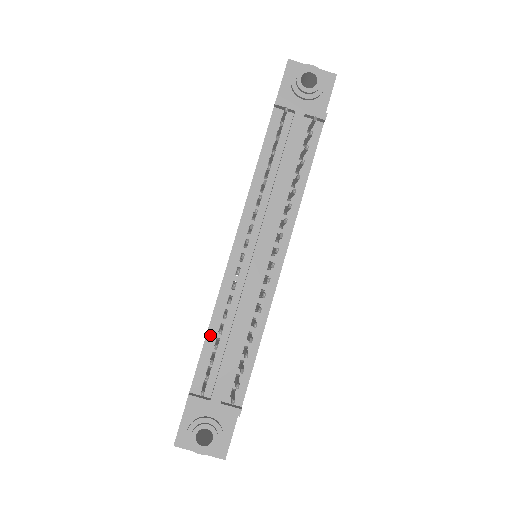
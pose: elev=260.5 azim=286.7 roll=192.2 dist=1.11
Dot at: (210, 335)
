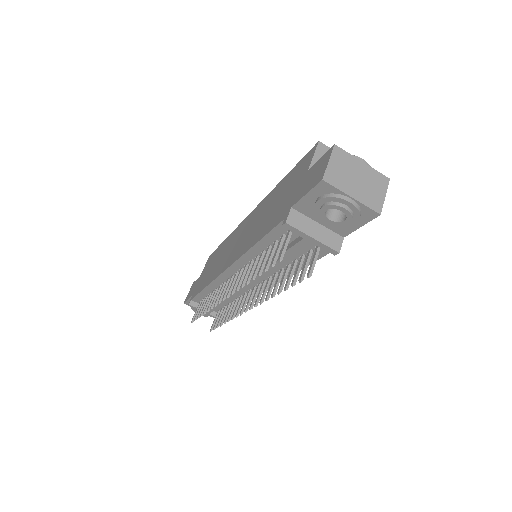
Dot at: (205, 291)
